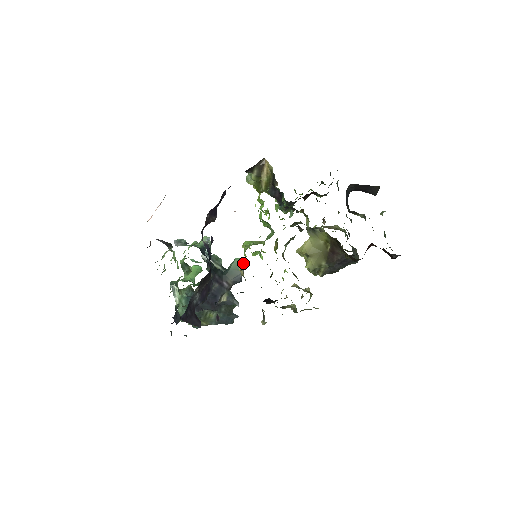
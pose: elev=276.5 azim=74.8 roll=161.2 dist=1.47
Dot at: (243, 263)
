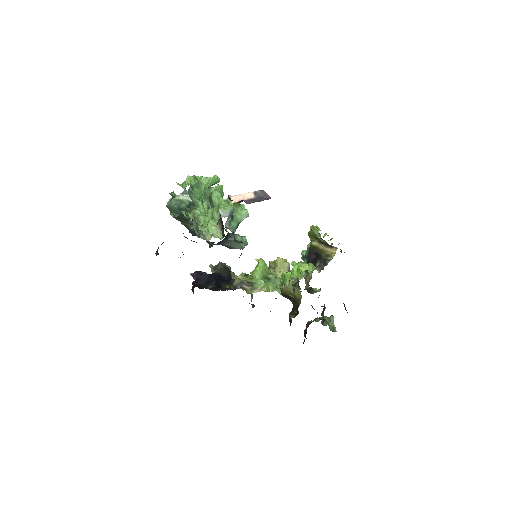
Dot at: occluded
